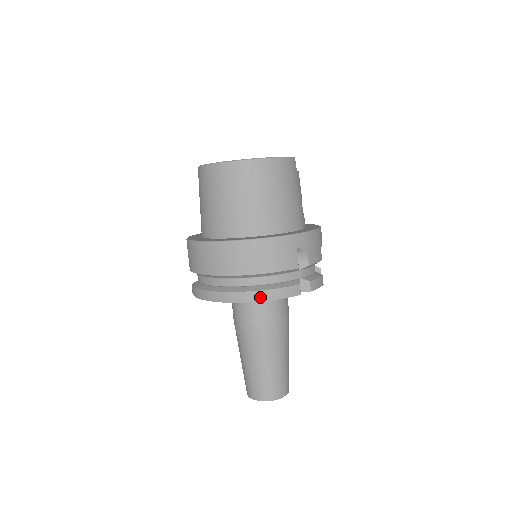
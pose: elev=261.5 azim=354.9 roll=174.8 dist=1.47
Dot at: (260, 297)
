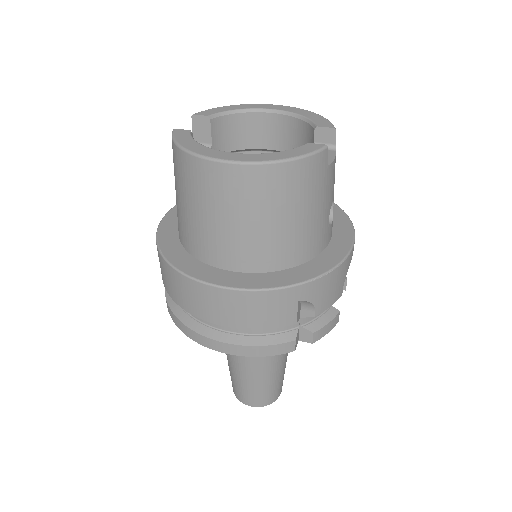
Dot at: (235, 351)
